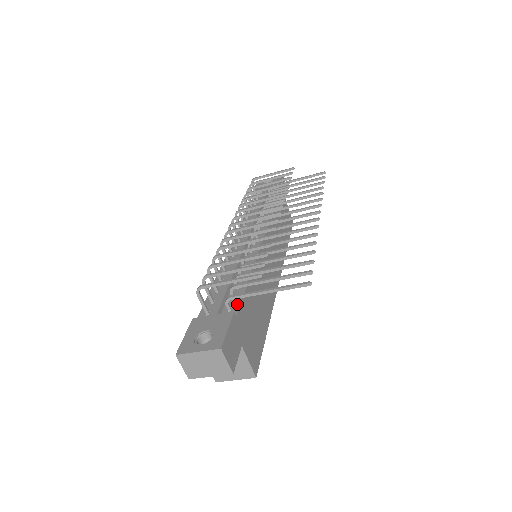
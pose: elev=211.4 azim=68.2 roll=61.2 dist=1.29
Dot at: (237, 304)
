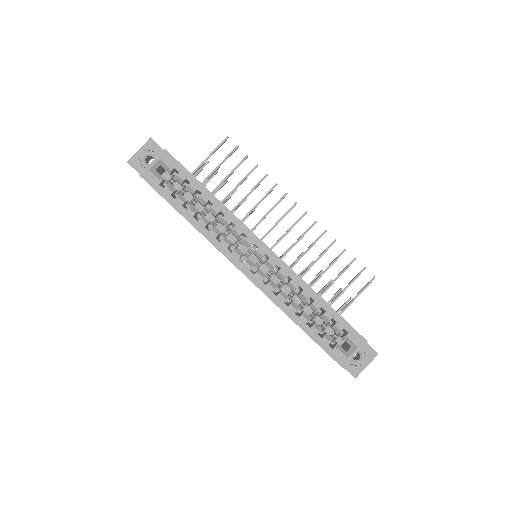
Dot at: occluded
